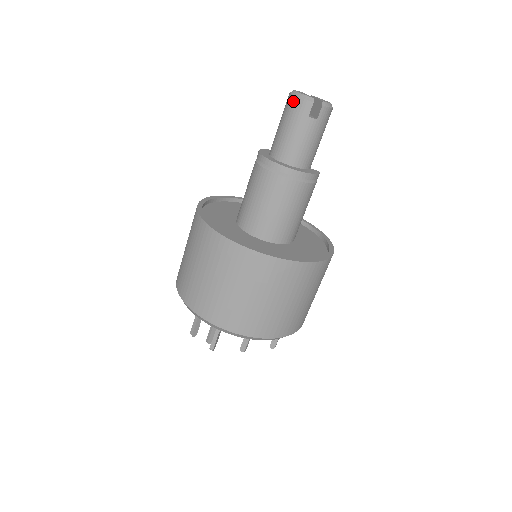
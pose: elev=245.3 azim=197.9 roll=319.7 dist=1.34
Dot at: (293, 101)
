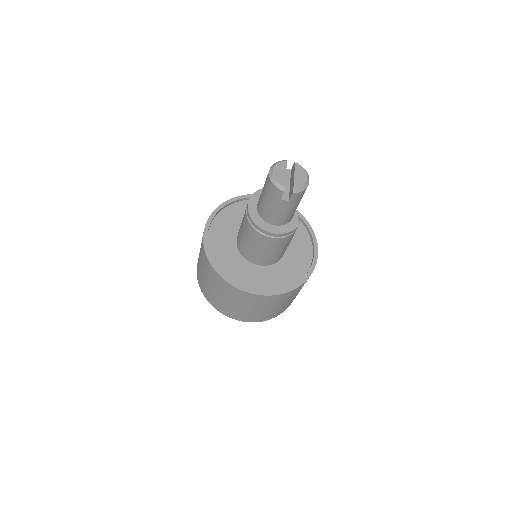
Dot at: (269, 183)
